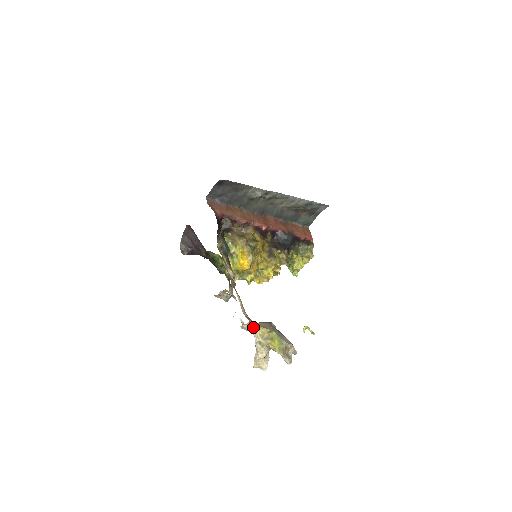
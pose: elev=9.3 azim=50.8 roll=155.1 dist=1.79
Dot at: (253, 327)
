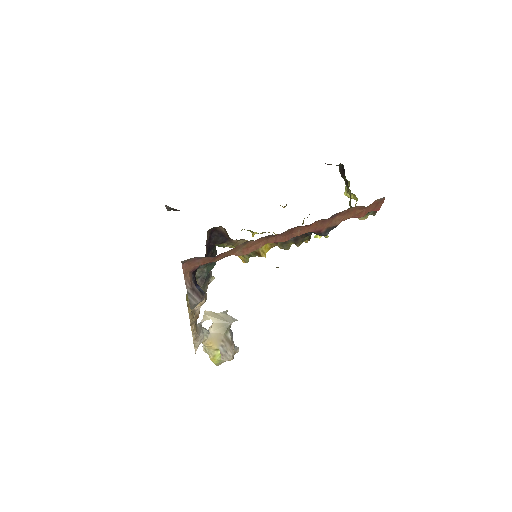
Dot at: (203, 342)
